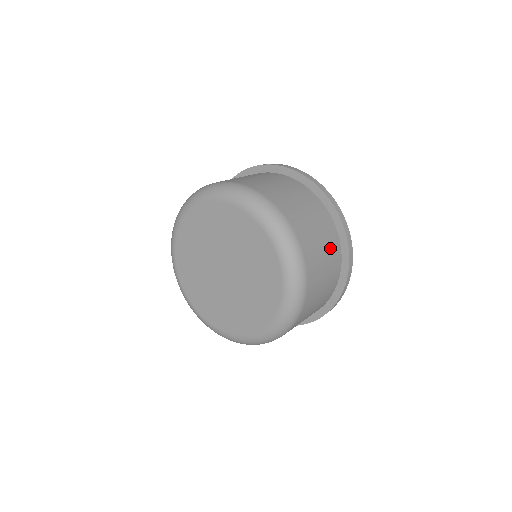
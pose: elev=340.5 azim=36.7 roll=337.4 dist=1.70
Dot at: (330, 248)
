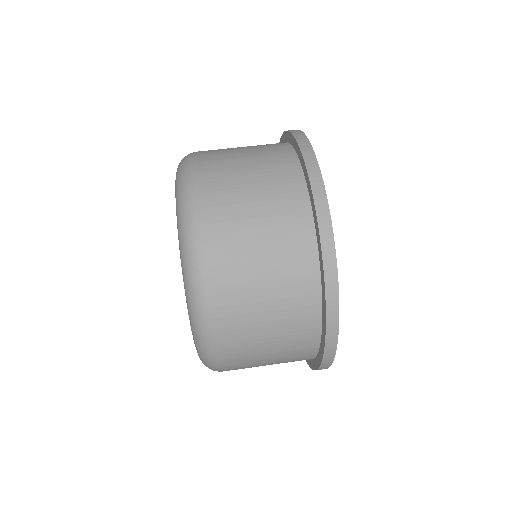
Dot at: (290, 338)
